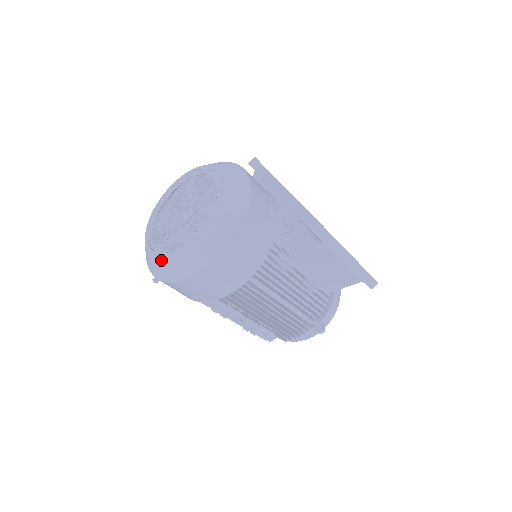
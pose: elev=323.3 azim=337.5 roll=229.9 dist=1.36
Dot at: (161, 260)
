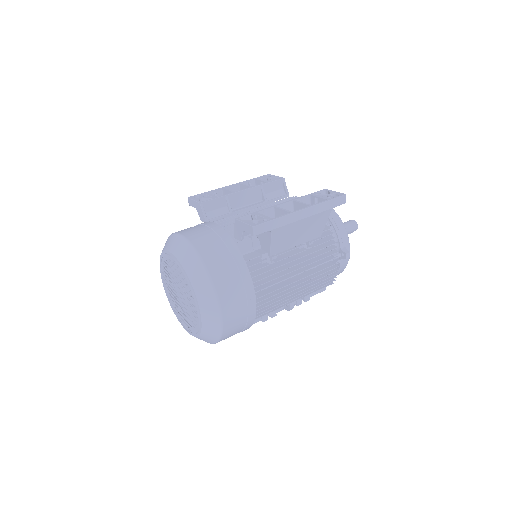
Dot at: (198, 337)
